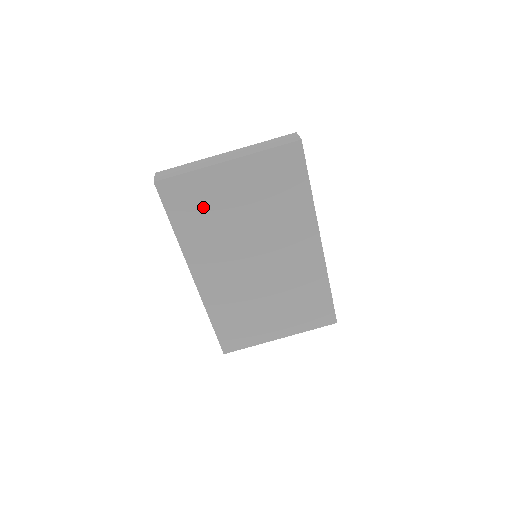
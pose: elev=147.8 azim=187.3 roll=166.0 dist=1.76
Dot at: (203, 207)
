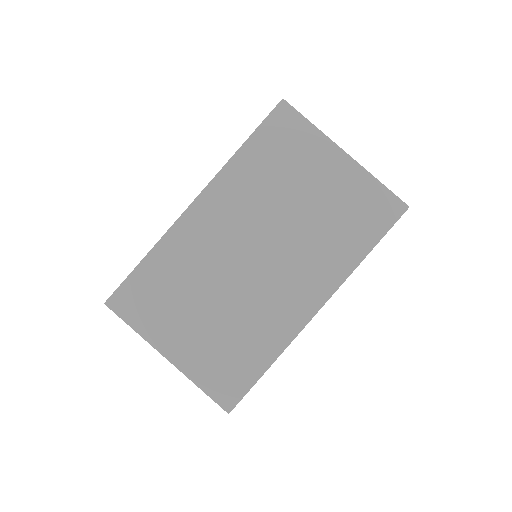
Dot at: (285, 159)
